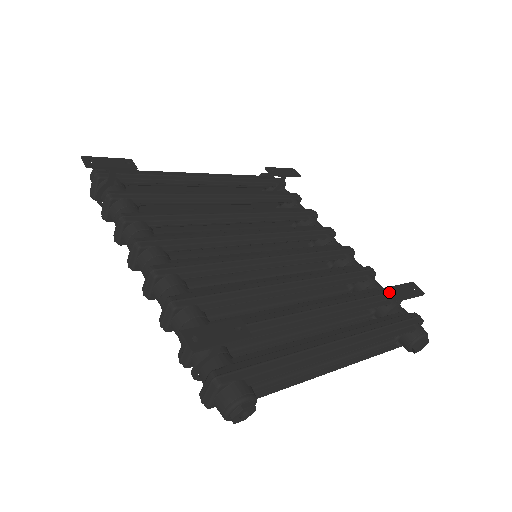
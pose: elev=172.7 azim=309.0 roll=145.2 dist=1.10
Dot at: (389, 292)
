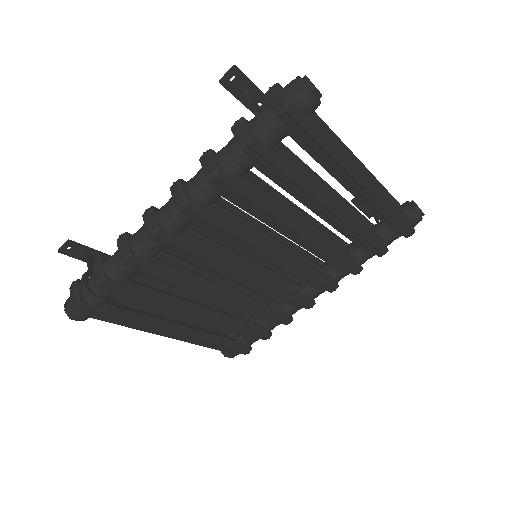
Dot at: occluded
